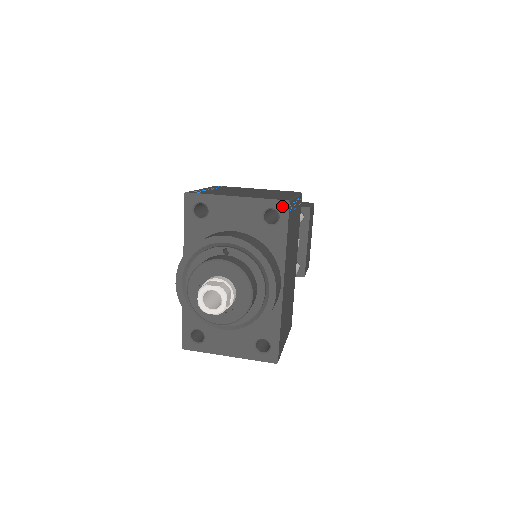
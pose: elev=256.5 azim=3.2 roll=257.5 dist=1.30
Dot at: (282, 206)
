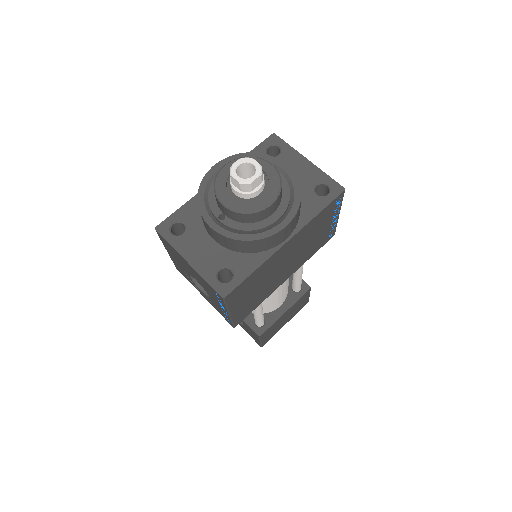
Dot at: (337, 188)
